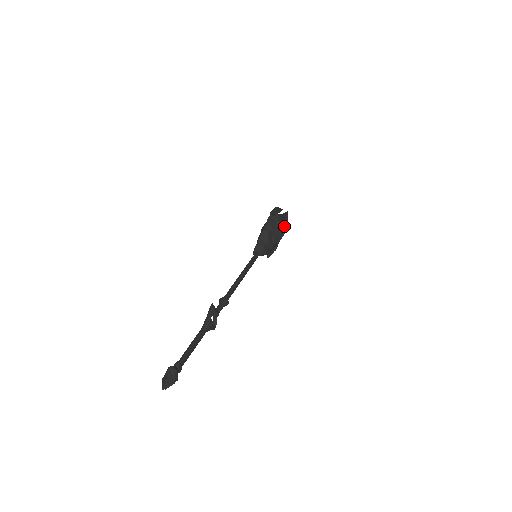
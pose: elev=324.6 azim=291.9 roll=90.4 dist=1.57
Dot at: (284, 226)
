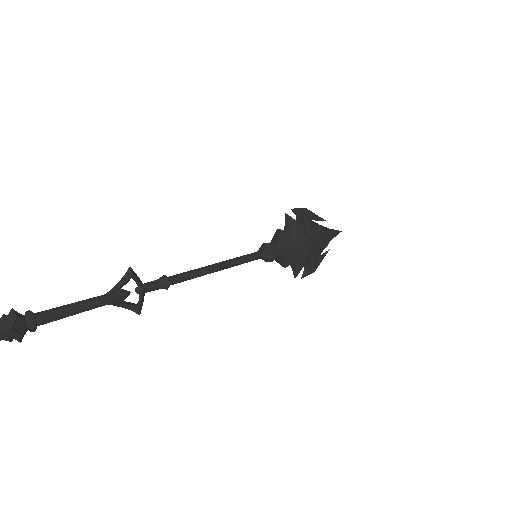
Dot at: (319, 236)
